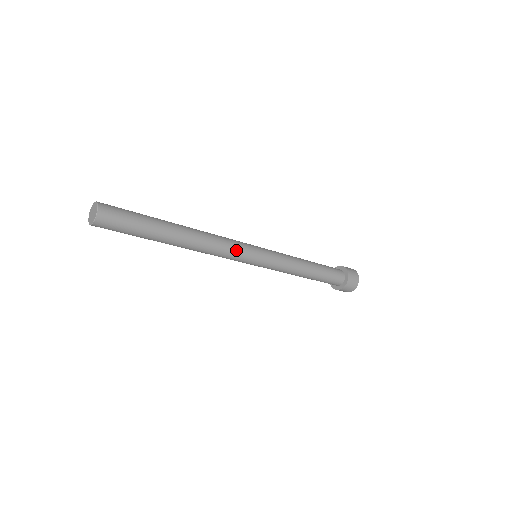
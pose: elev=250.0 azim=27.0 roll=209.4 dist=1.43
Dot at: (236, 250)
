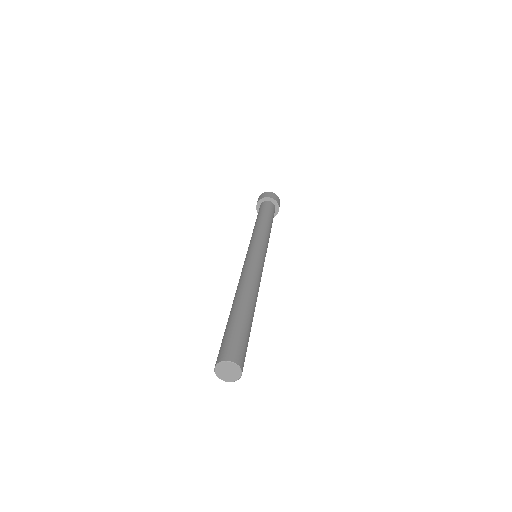
Dot at: occluded
